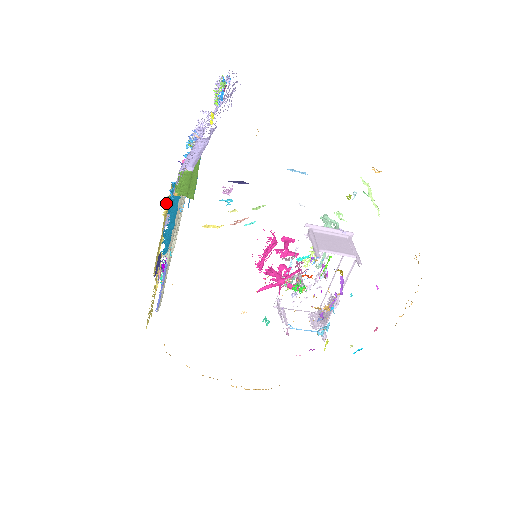
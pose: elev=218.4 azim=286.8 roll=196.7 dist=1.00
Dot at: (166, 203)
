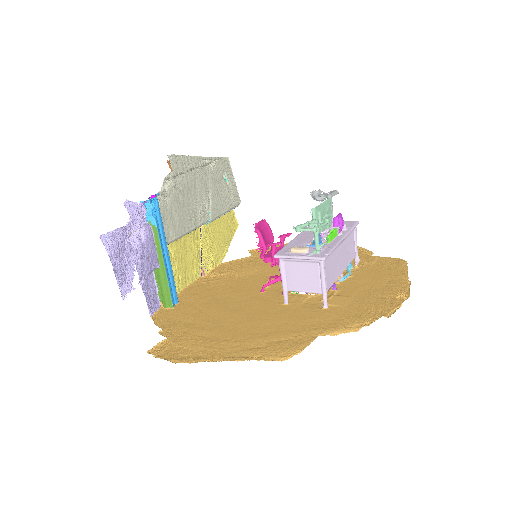
Dot at: occluded
